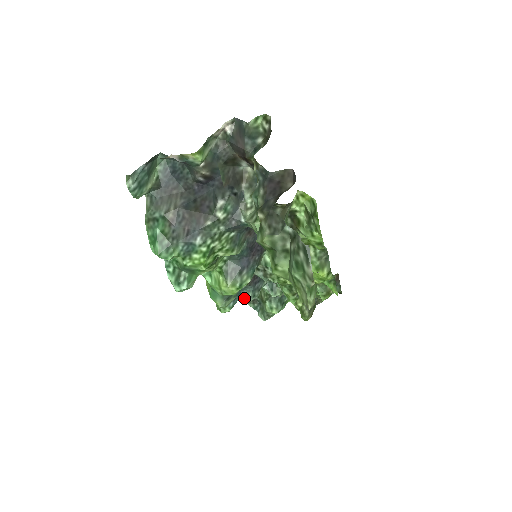
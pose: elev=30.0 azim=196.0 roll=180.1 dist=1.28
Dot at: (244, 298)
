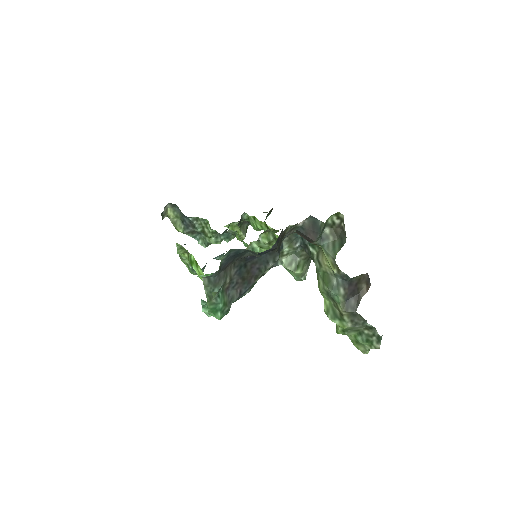
Dot at: (182, 230)
